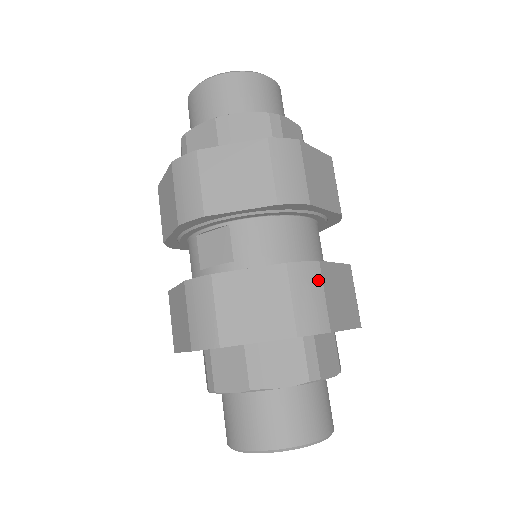
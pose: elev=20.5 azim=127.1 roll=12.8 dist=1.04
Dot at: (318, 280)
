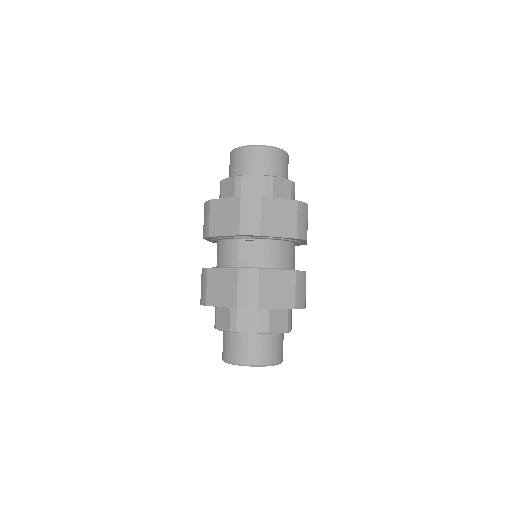
Dot at: (305, 281)
